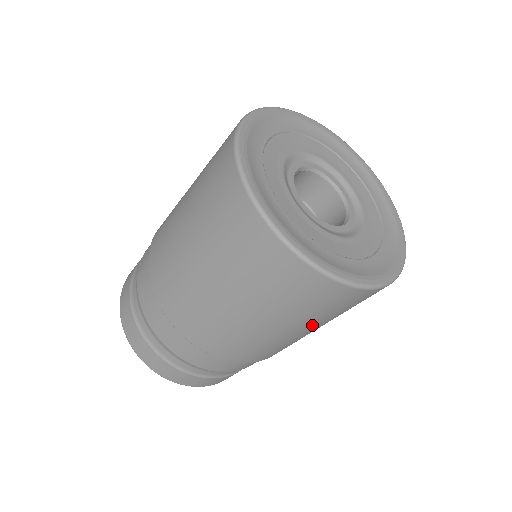
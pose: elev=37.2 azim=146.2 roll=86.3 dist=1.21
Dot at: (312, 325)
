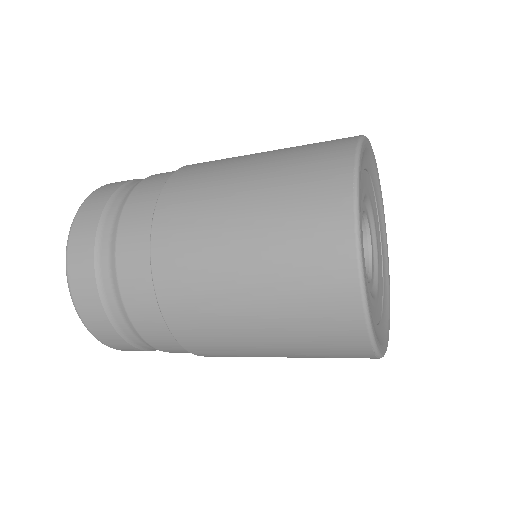
Dot at: occluded
